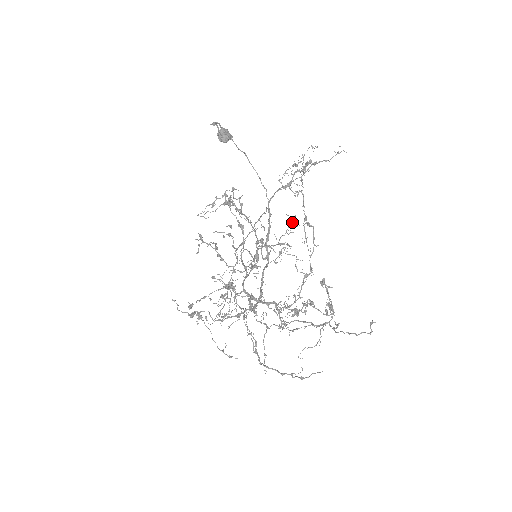
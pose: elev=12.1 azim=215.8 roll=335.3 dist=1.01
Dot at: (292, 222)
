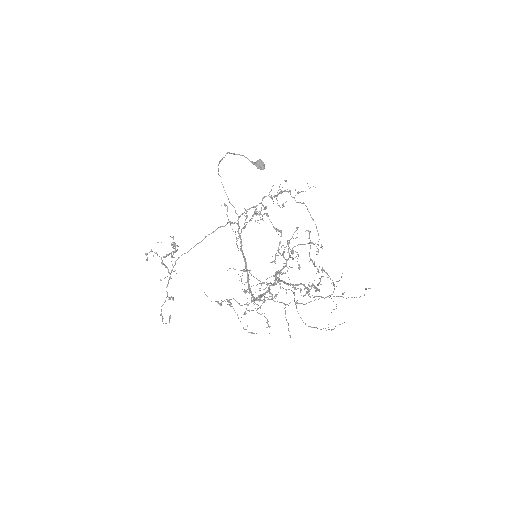
Dot at: (296, 230)
